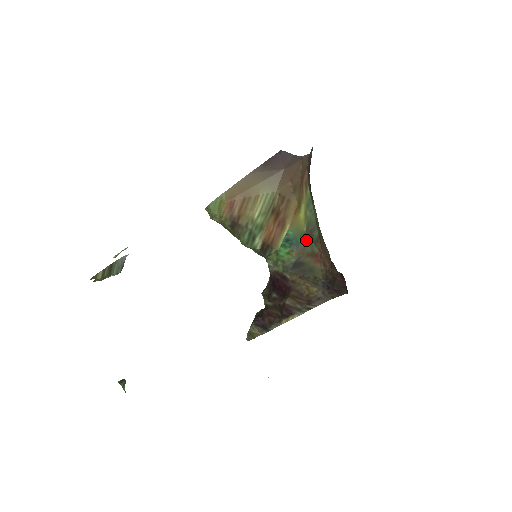
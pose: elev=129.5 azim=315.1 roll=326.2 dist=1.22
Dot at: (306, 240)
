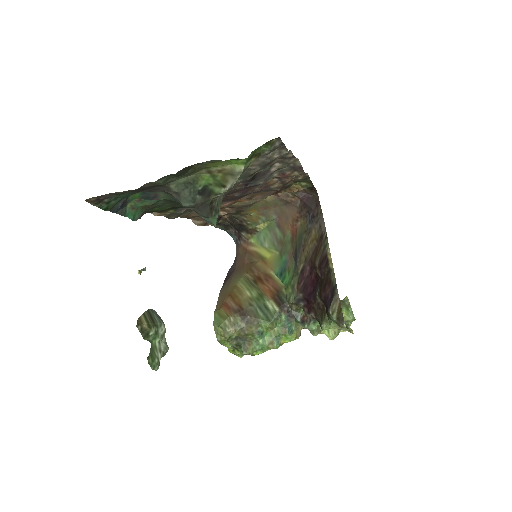
Dot at: (284, 251)
